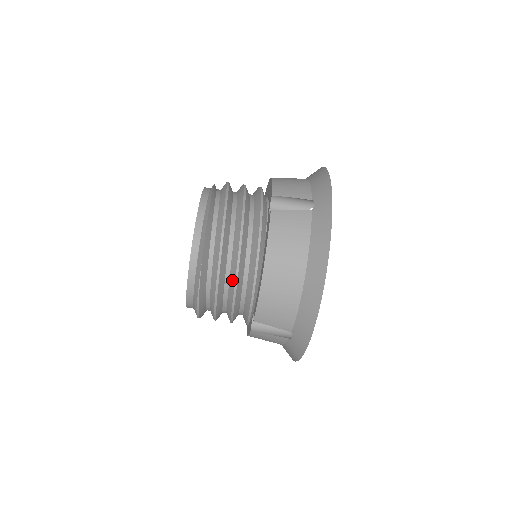
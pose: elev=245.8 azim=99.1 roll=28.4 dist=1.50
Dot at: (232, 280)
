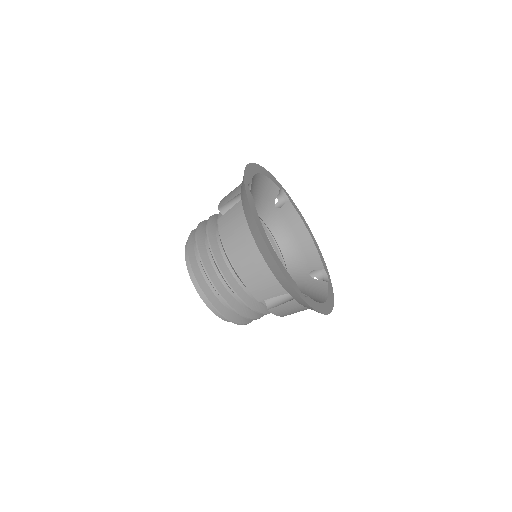
Dot at: (226, 283)
